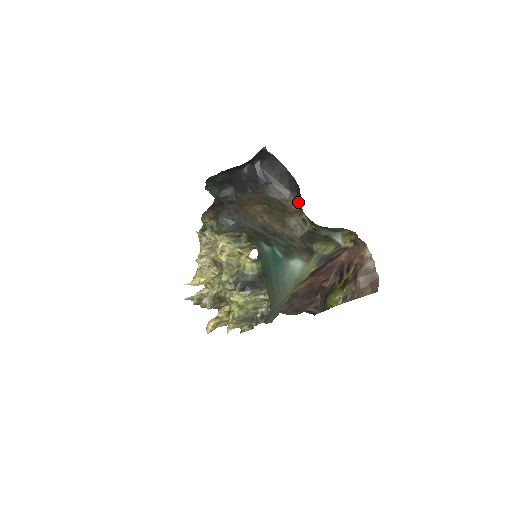
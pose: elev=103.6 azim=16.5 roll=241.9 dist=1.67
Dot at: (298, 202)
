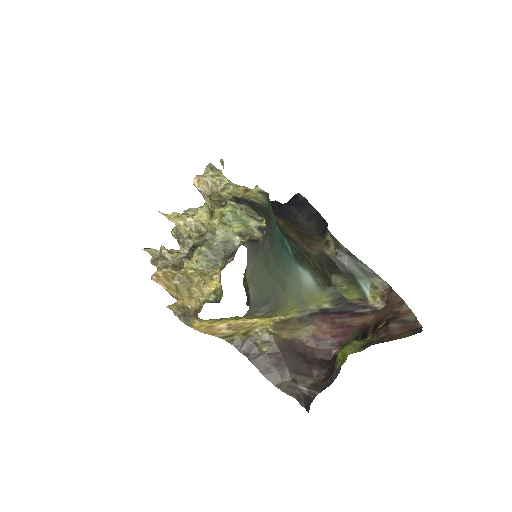
Dot at: (323, 235)
